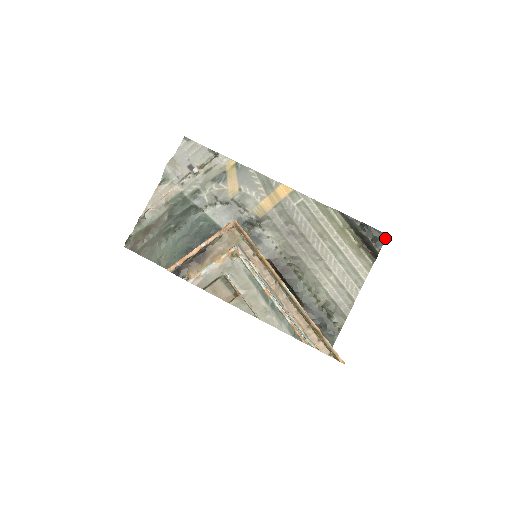
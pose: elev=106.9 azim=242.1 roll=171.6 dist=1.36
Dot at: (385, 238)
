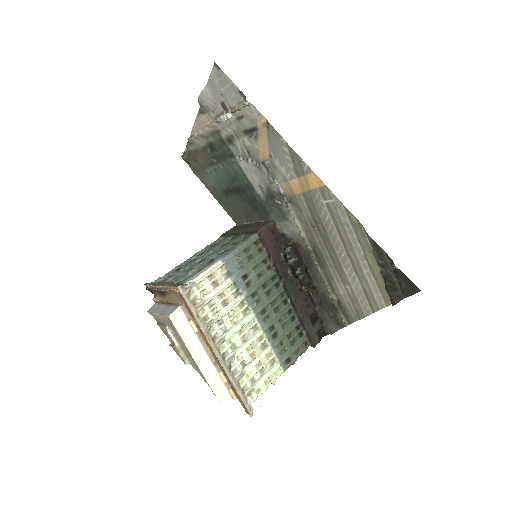
Dot at: (416, 292)
